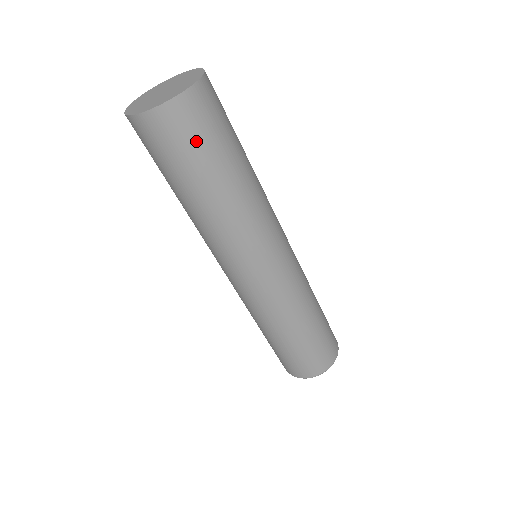
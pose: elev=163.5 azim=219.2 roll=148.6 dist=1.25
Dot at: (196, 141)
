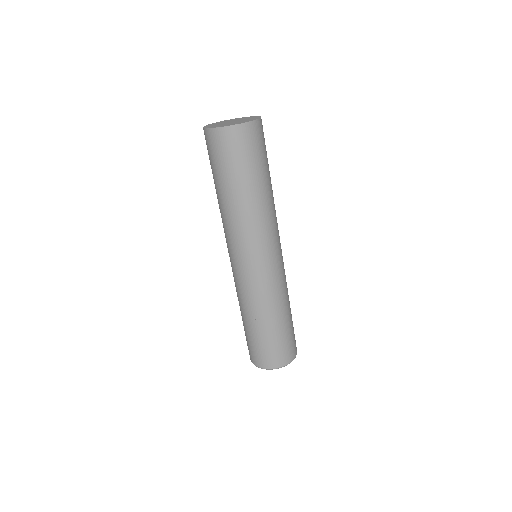
Dot at: (234, 157)
